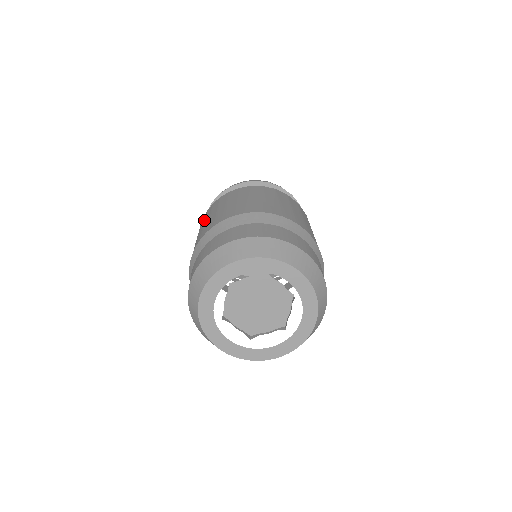
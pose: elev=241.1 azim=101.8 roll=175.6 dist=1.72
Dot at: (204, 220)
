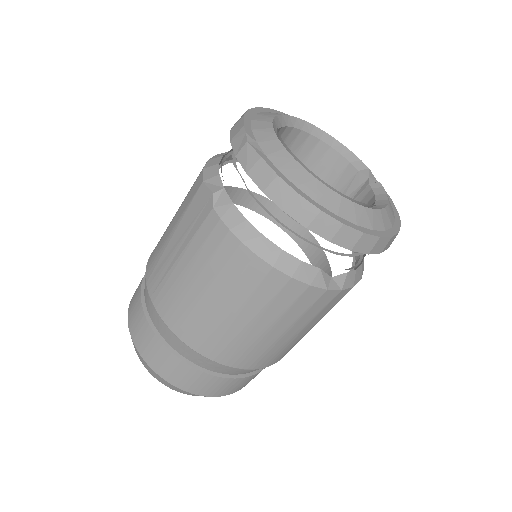
Dot at: (203, 264)
